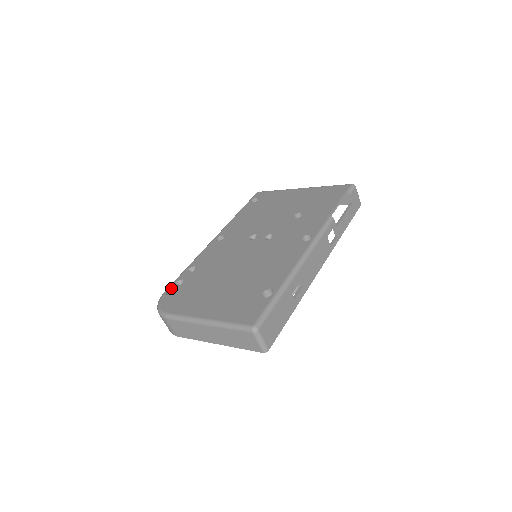
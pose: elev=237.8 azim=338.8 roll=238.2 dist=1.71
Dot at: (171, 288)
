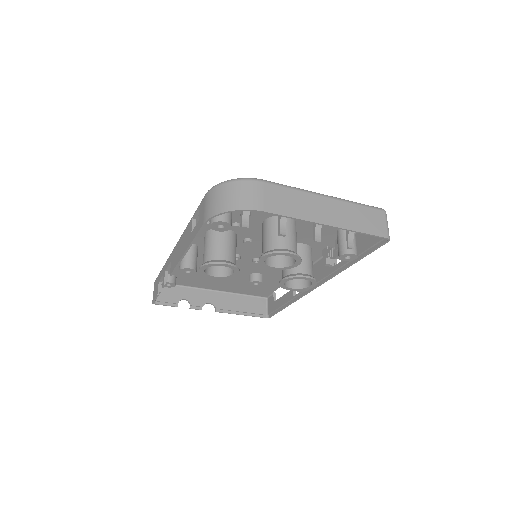
Dot at: occluded
